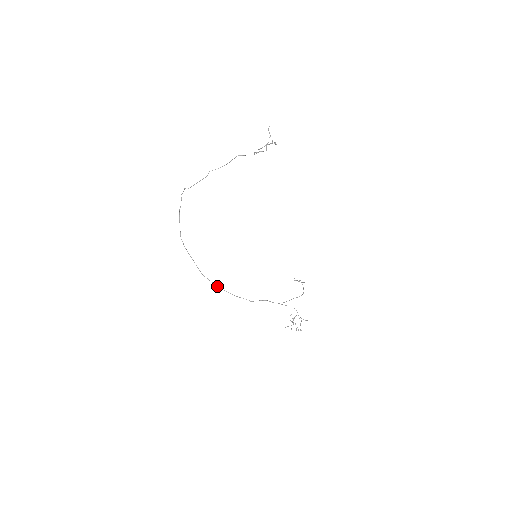
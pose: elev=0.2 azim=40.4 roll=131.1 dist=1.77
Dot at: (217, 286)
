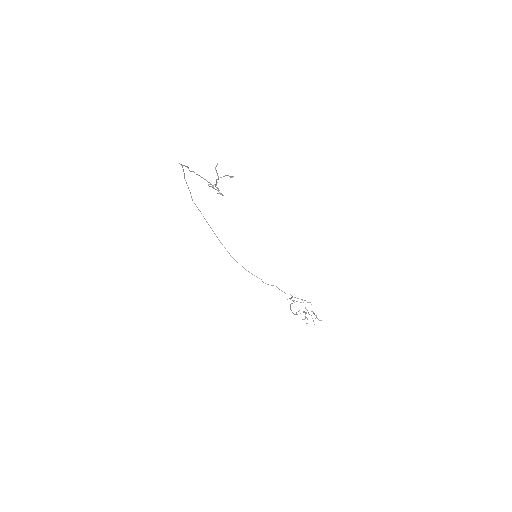
Dot at: (231, 256)
